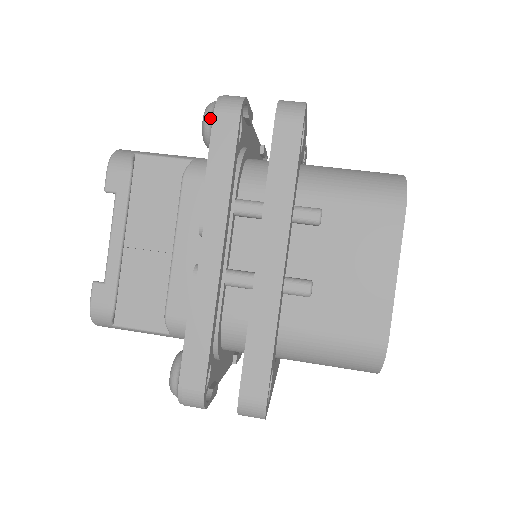
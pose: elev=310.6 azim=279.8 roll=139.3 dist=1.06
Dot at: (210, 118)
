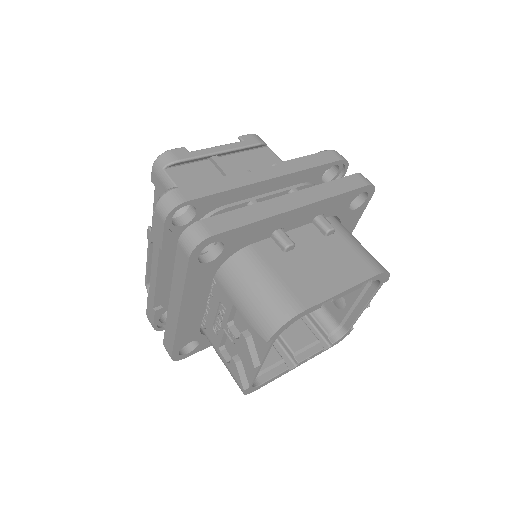
Dot at: (326, 151)
